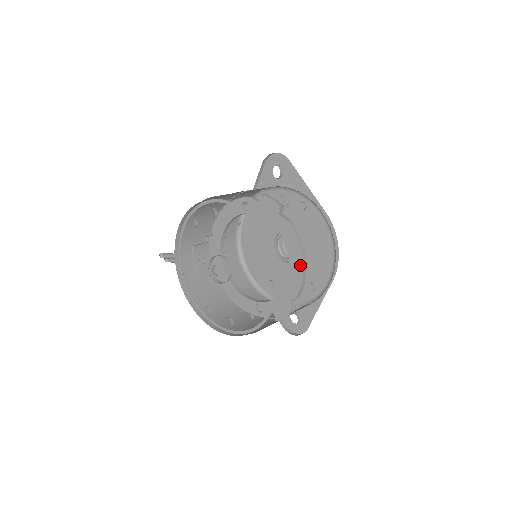
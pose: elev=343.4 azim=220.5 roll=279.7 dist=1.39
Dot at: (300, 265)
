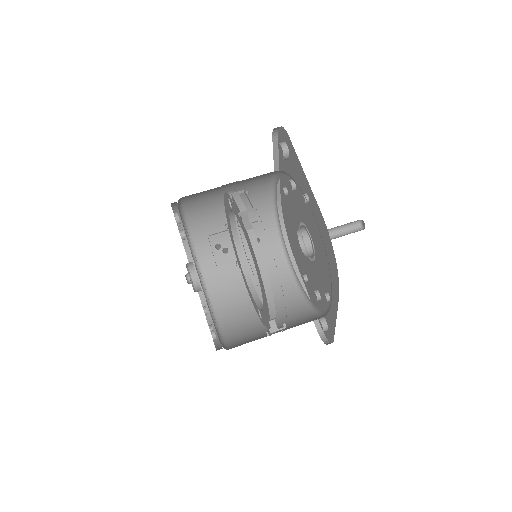
Dot at: (263, 286)
